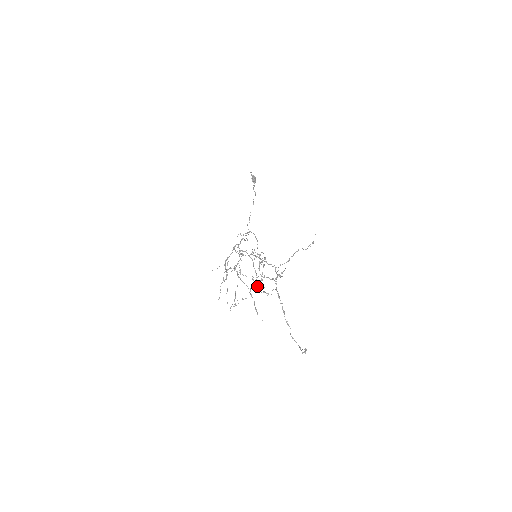
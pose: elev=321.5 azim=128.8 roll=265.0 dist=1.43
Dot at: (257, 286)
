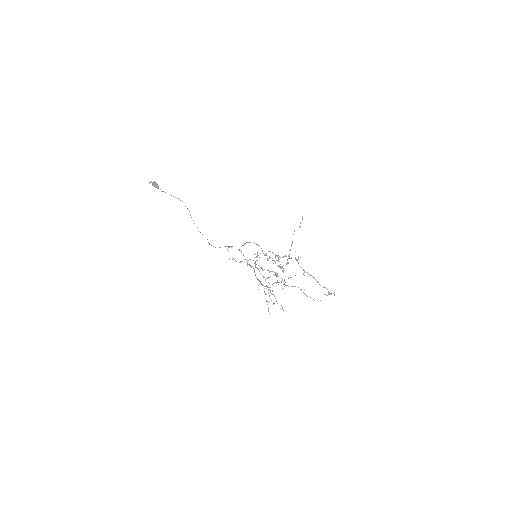
Dot at: occluded
